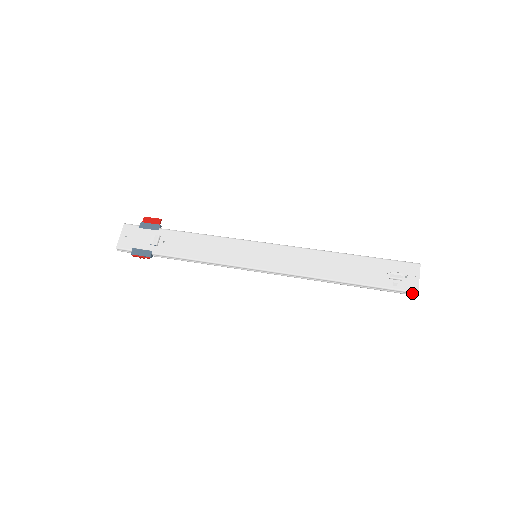
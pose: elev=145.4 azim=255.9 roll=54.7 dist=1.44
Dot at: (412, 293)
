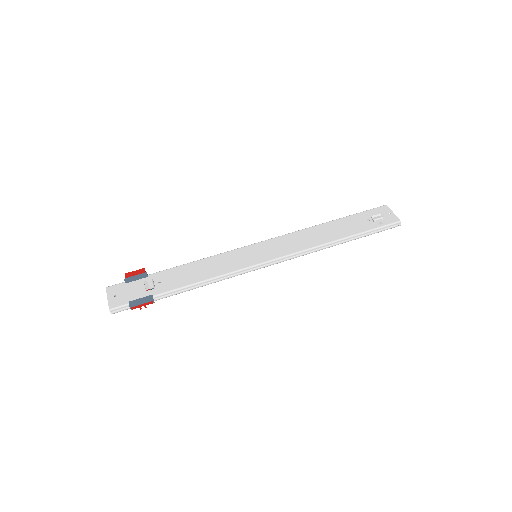
Dot at: (396, 224)
